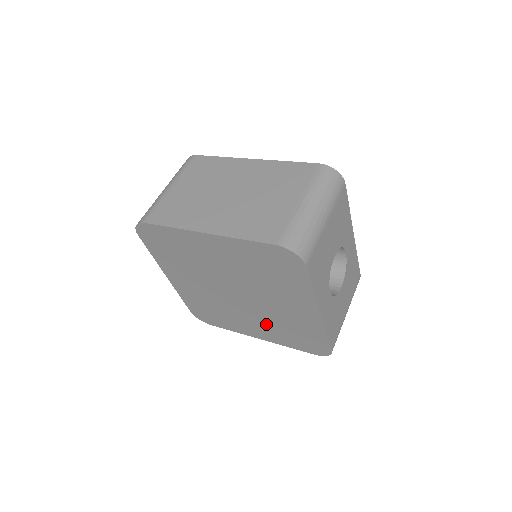
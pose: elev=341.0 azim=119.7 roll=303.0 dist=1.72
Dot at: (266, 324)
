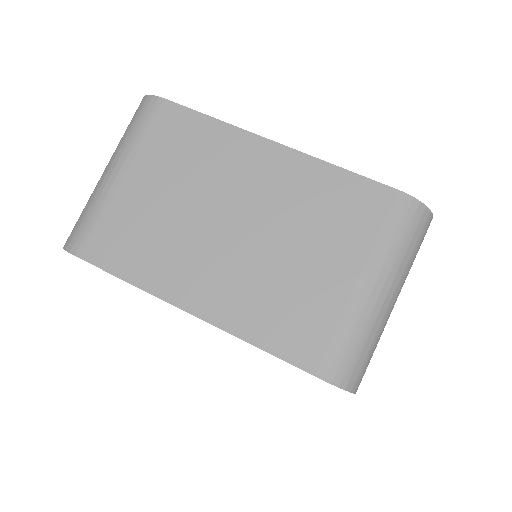
Dot at: occluded
